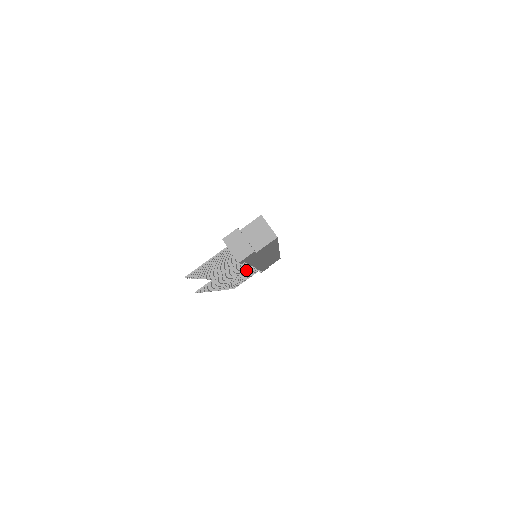
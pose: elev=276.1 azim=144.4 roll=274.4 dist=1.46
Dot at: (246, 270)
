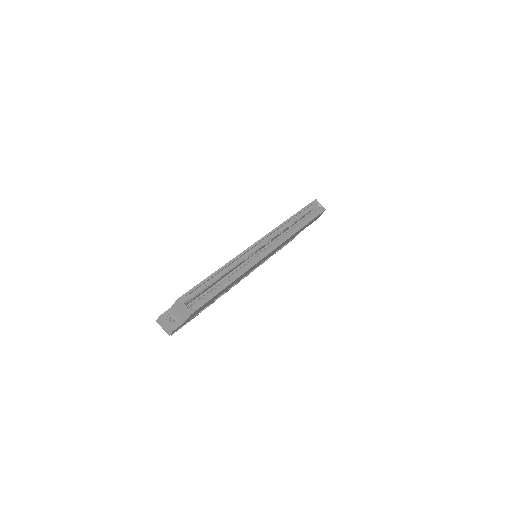
Dot at: occluded
